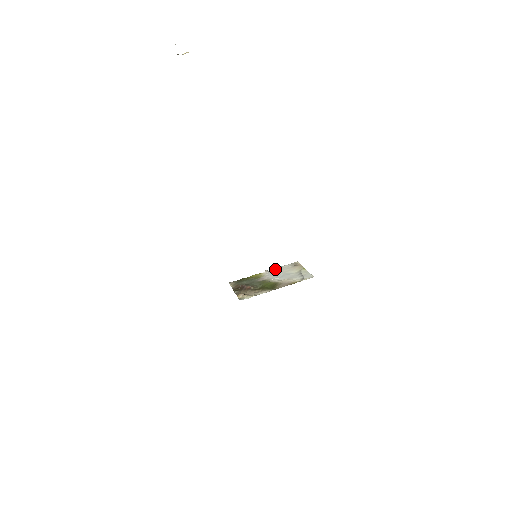
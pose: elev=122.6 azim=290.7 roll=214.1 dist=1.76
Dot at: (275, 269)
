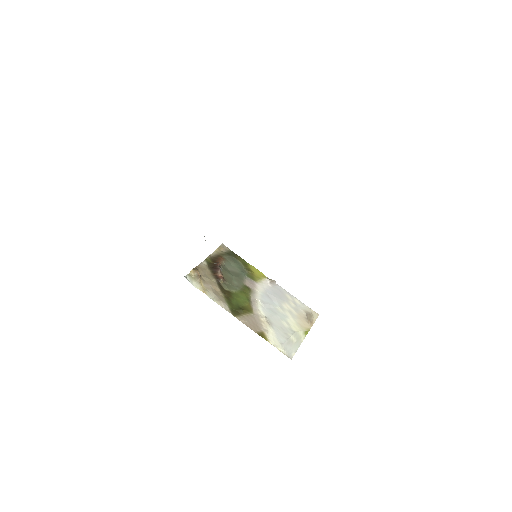
Dot at: (284, 291)
